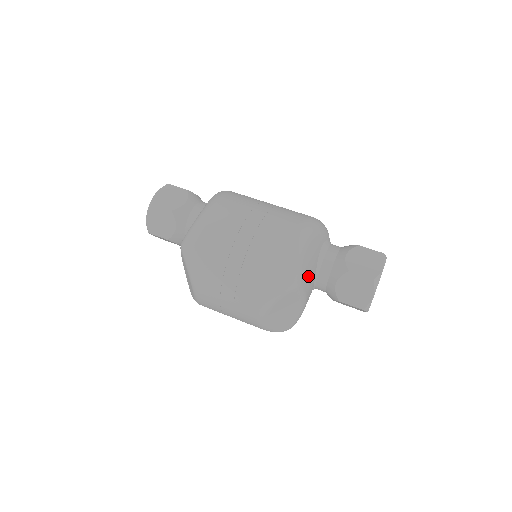
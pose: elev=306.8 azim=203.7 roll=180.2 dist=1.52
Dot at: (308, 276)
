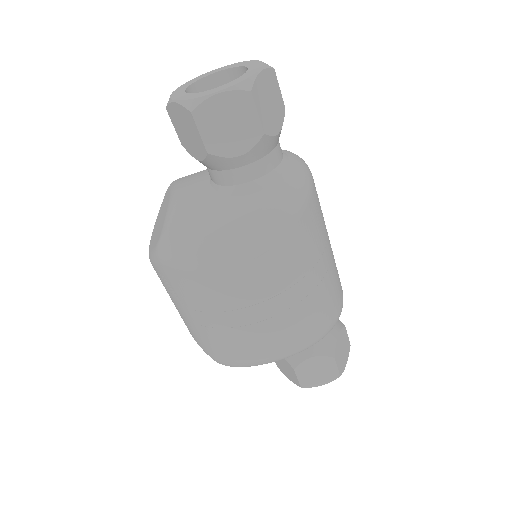
Dot at: occluded
